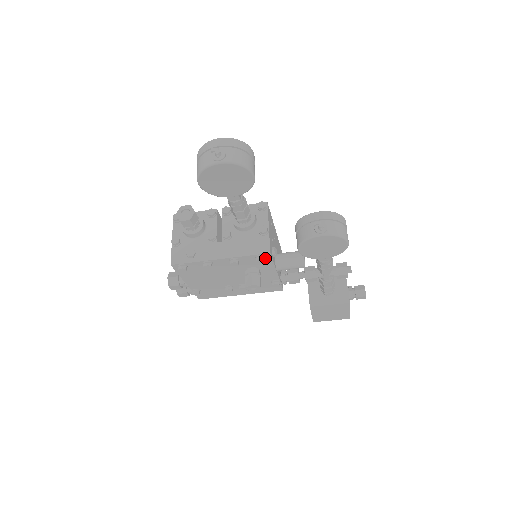
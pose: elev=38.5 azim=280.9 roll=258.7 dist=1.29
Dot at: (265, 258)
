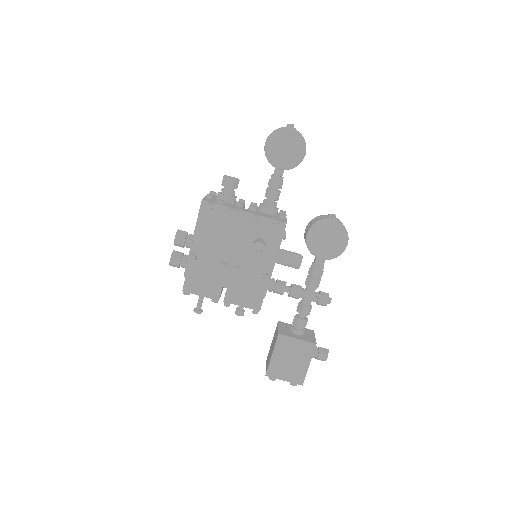
Dot at: (279, 229)
